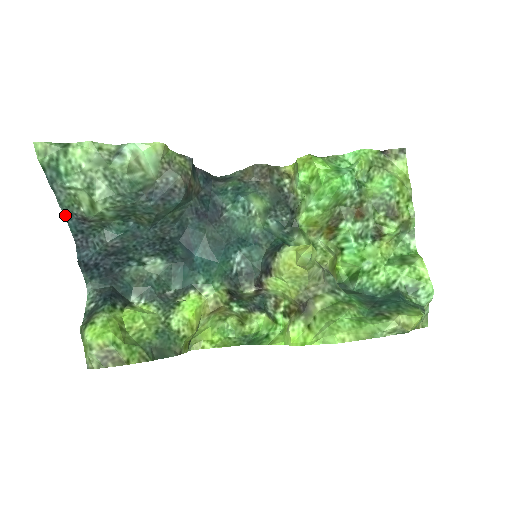
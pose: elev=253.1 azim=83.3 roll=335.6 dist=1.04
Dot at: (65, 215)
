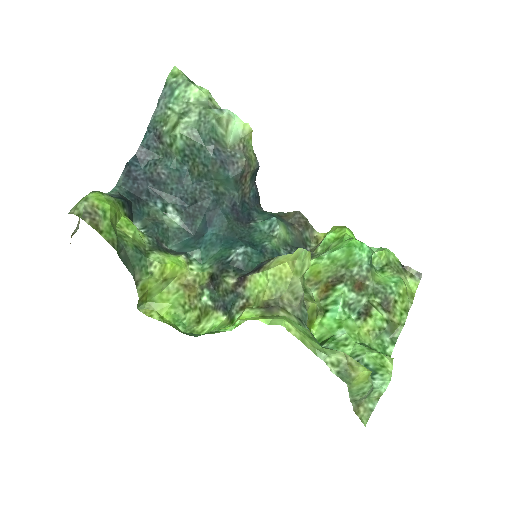
Dot at: (149, 126)
